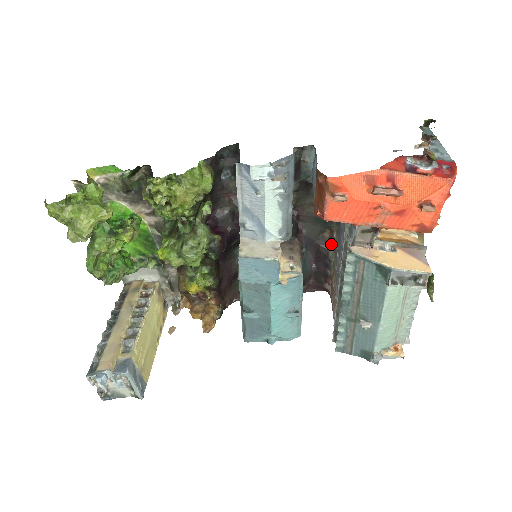
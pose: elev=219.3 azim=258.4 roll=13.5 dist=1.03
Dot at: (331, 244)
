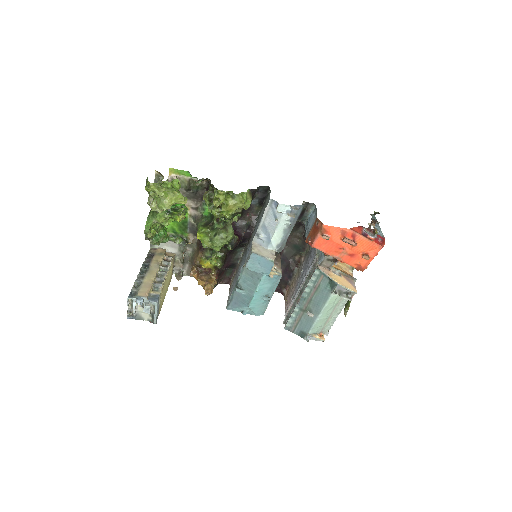
Dot at: (297, 264)
